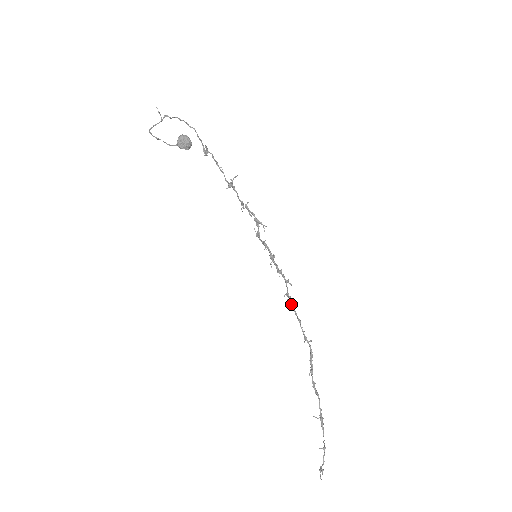
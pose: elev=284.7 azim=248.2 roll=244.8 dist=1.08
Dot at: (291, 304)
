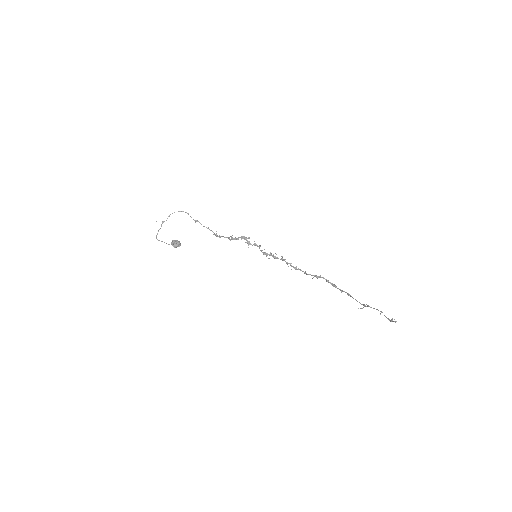
Dot at: (294, 267)
